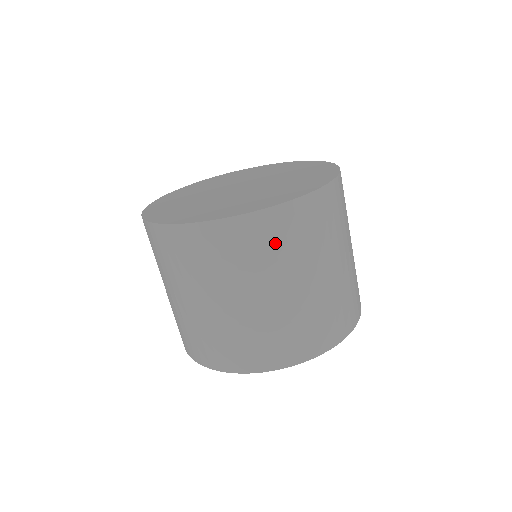
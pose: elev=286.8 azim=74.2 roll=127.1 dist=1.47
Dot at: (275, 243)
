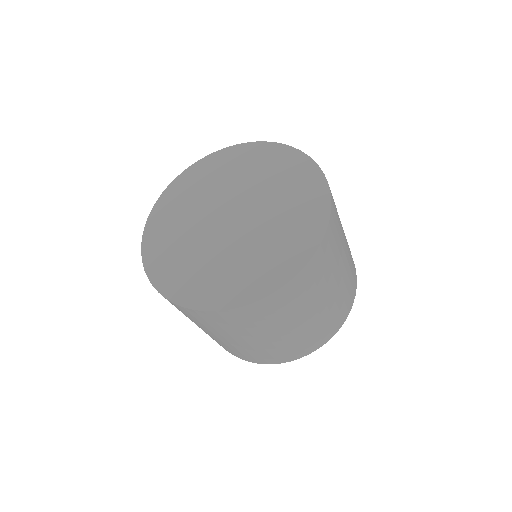
Dot at: (335, 240)
